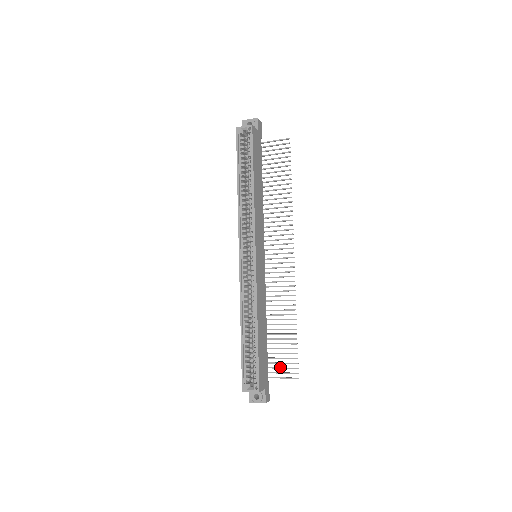
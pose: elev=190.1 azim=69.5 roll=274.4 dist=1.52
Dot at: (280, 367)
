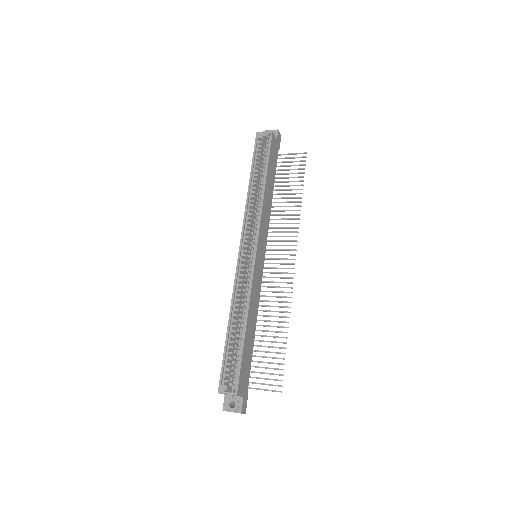
Dot at: occluded
